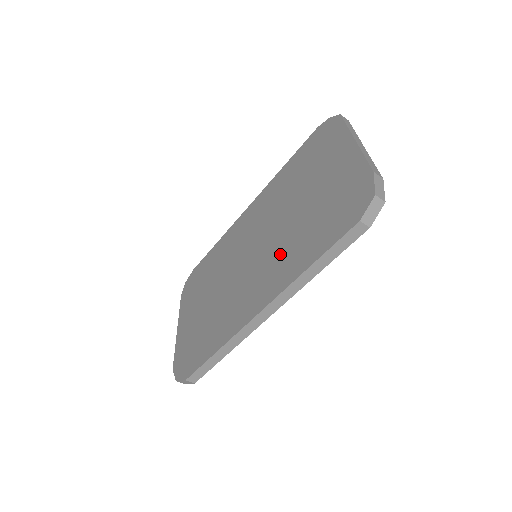
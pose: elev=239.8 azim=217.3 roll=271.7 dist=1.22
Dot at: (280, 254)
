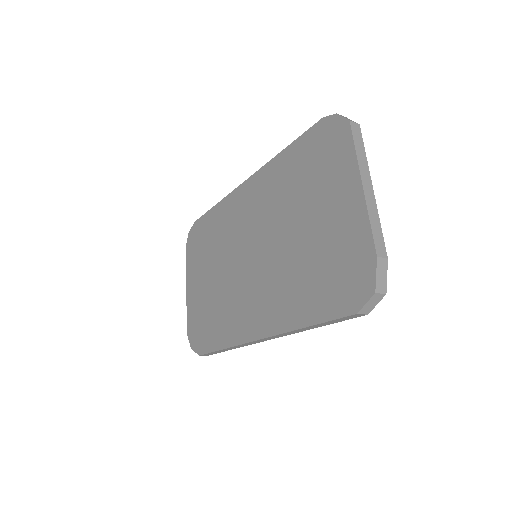
Dot at: (279, 284)
